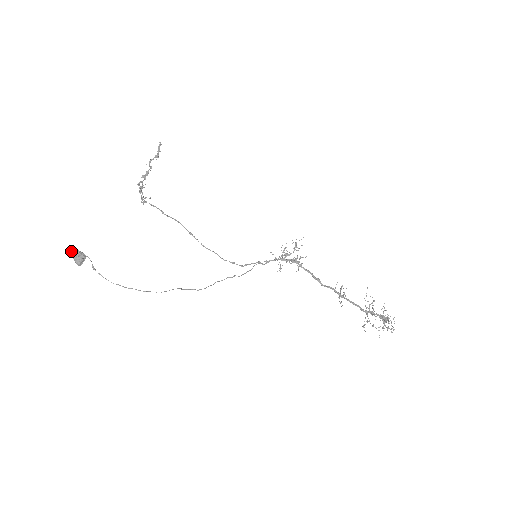
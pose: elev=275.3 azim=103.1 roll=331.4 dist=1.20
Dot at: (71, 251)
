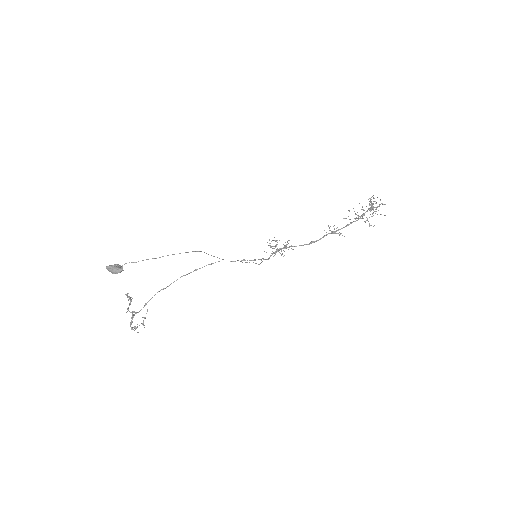
Dot at: (107, 269)
